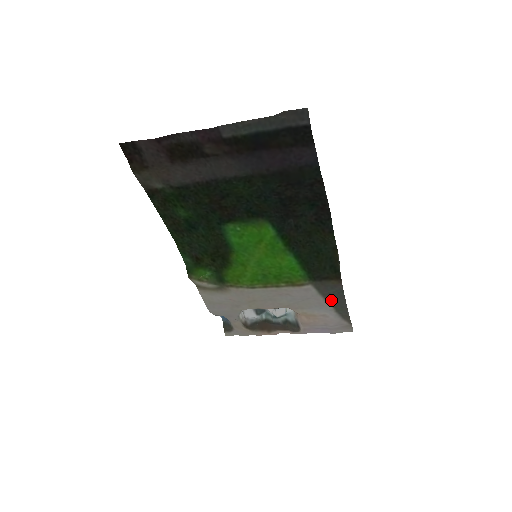
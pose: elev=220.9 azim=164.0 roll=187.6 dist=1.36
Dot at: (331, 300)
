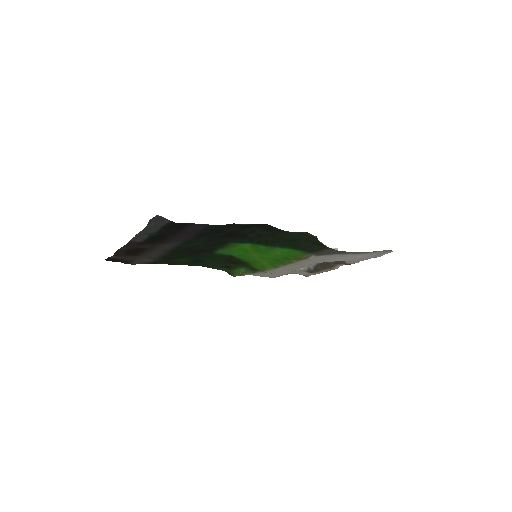
Dot at: (343, 253)
